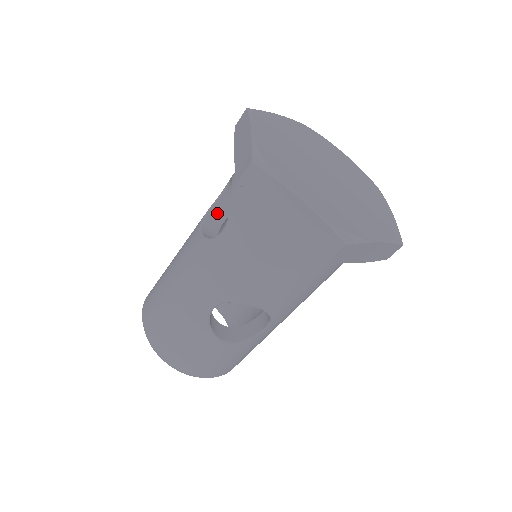
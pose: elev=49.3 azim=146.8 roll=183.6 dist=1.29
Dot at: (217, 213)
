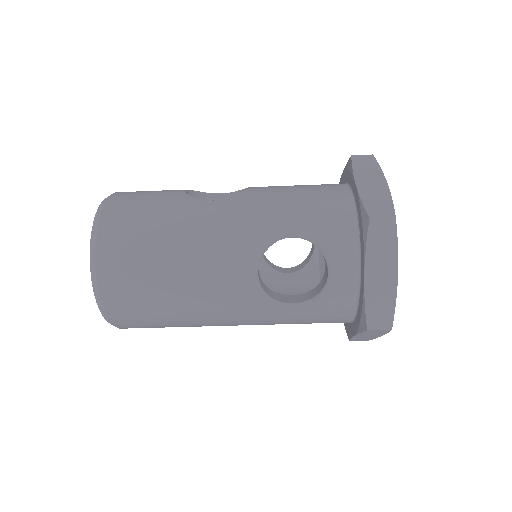
Dot at: occluded
